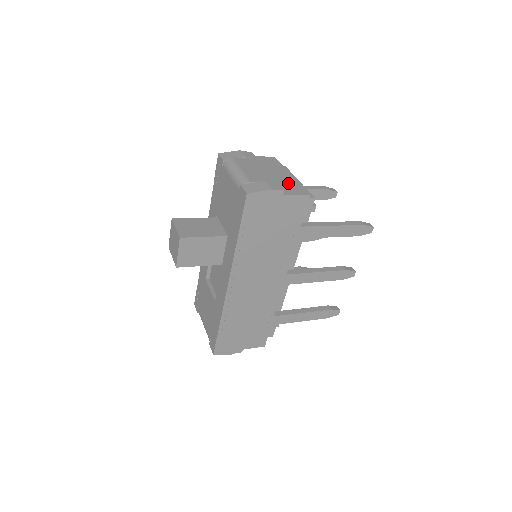
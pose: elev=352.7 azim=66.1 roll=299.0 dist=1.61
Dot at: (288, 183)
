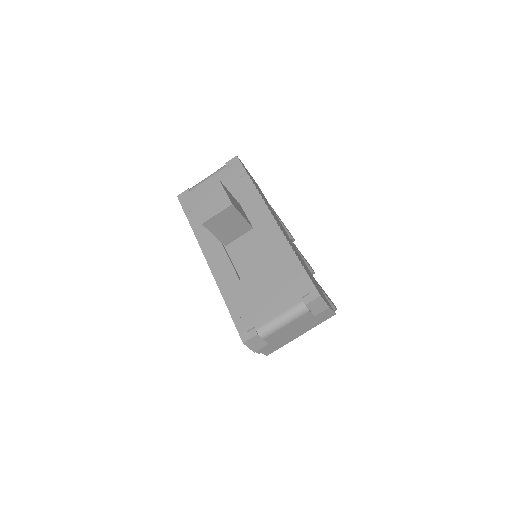
Dot at: occluded
